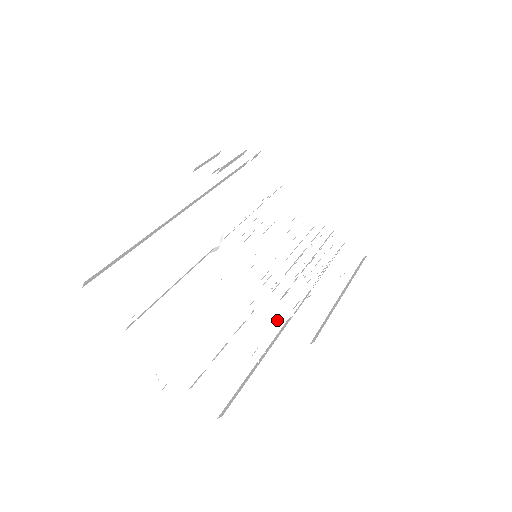
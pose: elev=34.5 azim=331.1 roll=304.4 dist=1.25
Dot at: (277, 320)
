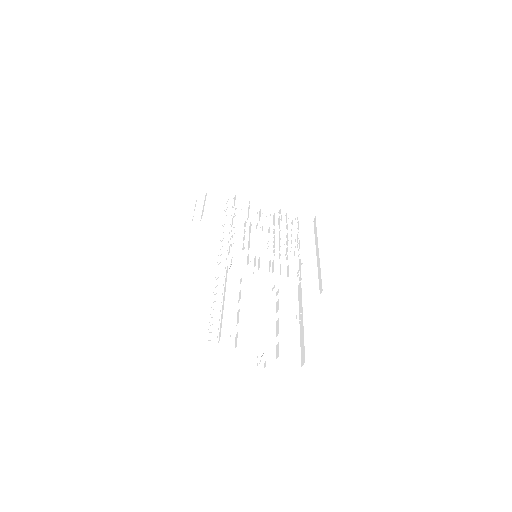
Dot at: (292, 290)
